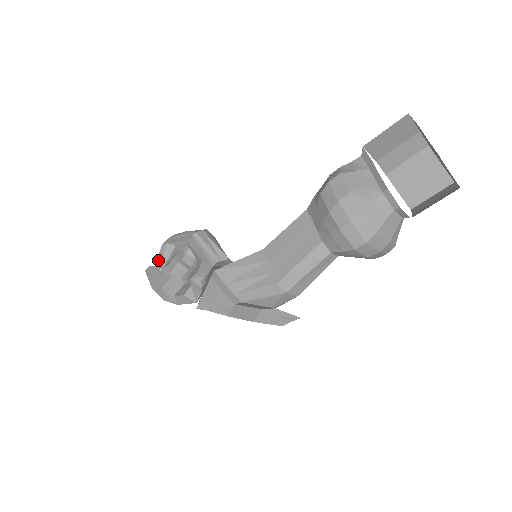
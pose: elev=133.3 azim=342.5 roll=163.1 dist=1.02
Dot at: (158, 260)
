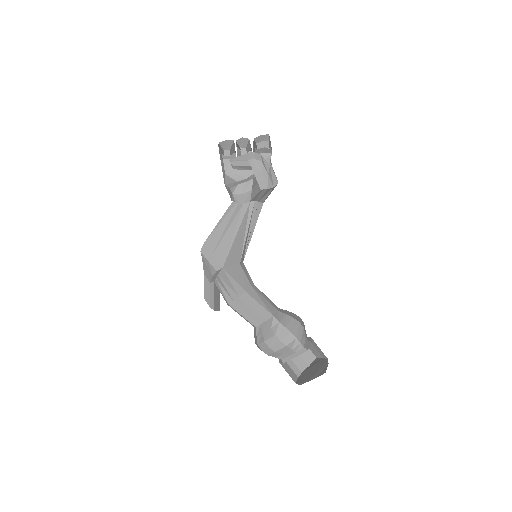
Dot at: (235, 163)
